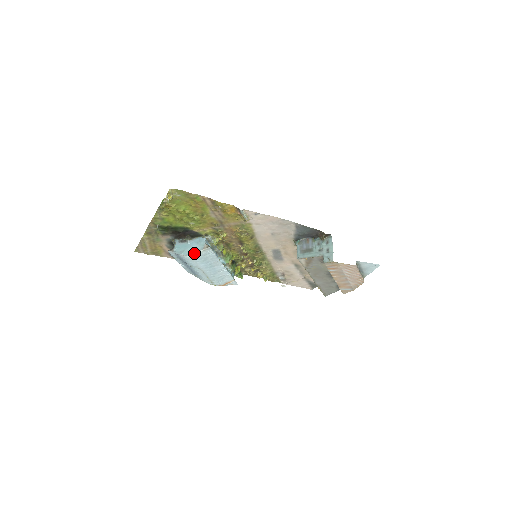
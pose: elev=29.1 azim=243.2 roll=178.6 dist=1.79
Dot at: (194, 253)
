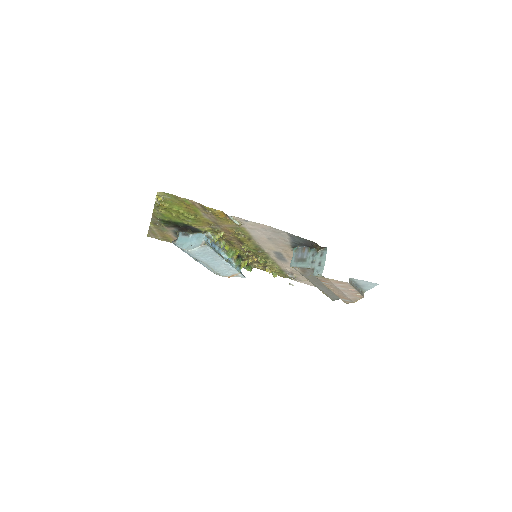
Dot at: (192, 248)
